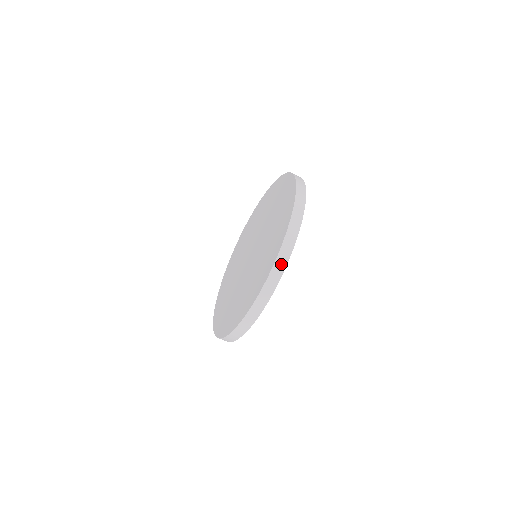
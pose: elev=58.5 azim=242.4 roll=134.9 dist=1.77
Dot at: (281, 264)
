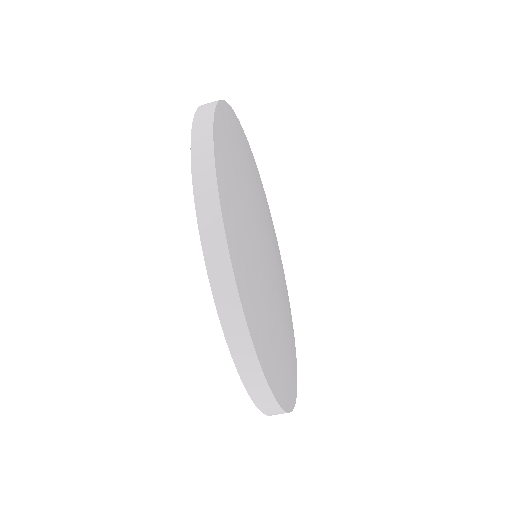
Dot at: (205, 175)
